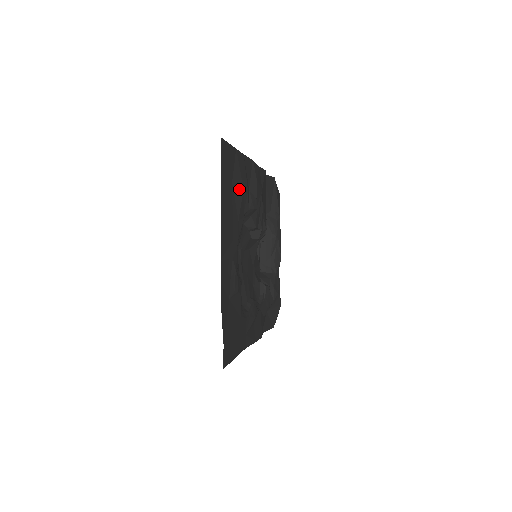
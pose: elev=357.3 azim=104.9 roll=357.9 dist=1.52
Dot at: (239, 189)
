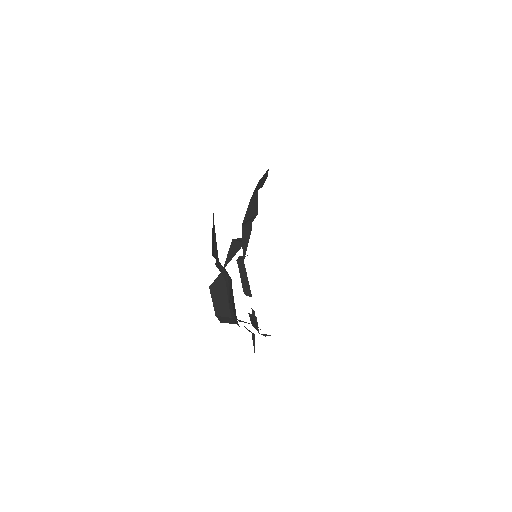
Dot at: occluded
